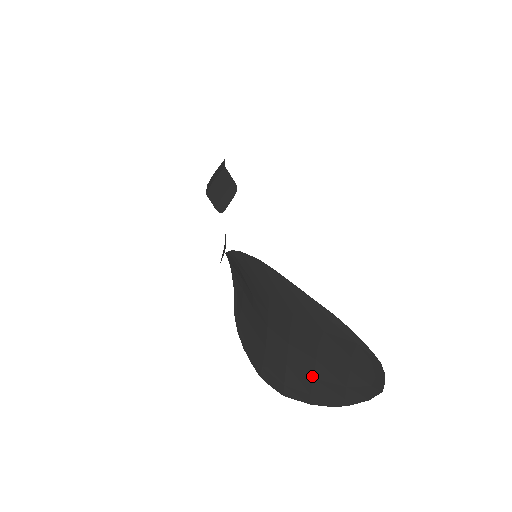
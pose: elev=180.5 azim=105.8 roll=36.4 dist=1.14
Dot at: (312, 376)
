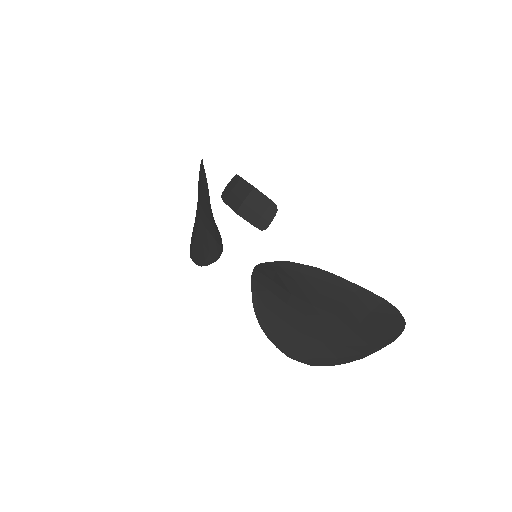
Dot at: (344, 345)
